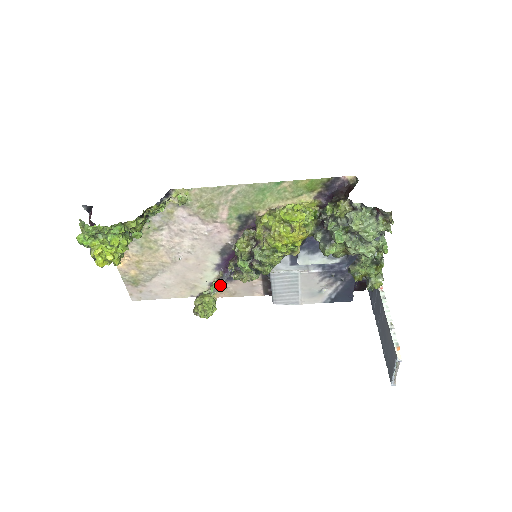
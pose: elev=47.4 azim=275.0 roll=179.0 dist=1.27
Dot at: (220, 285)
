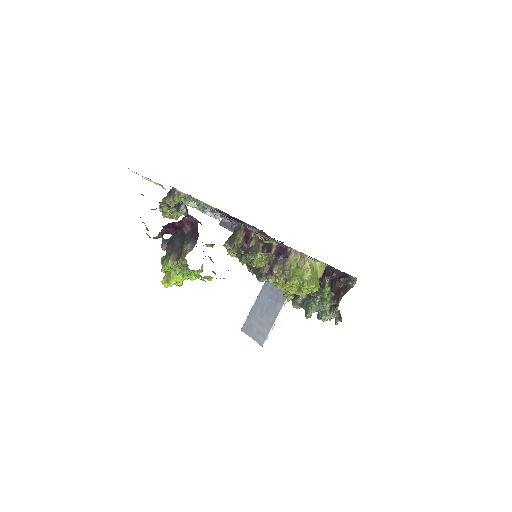
Dot at: (203, 212)
